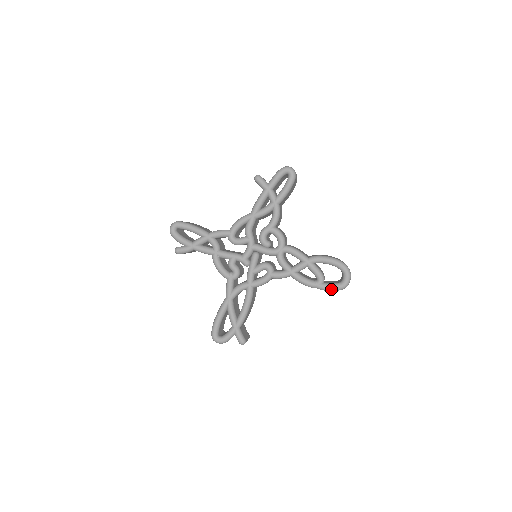
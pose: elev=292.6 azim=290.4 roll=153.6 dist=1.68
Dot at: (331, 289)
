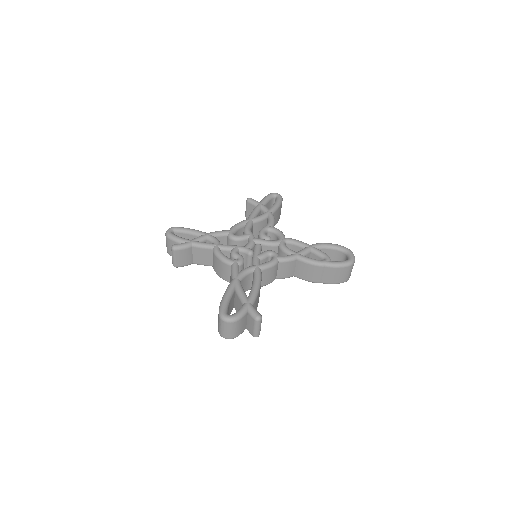
Dot at: (340, 264)
